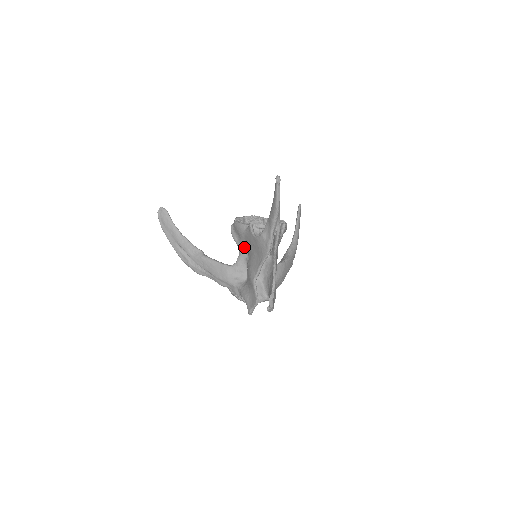
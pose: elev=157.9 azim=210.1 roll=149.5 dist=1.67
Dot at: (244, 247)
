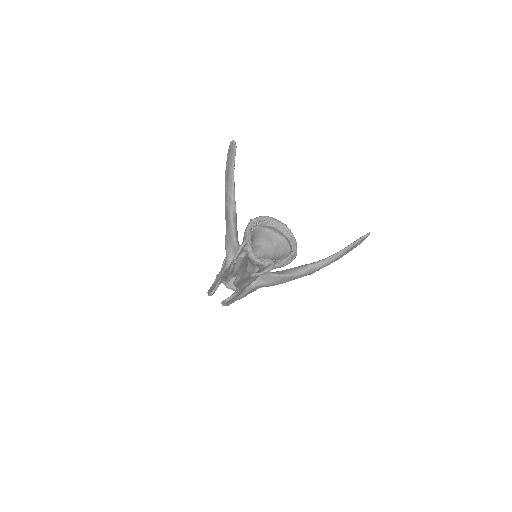
Dot at: occluded
